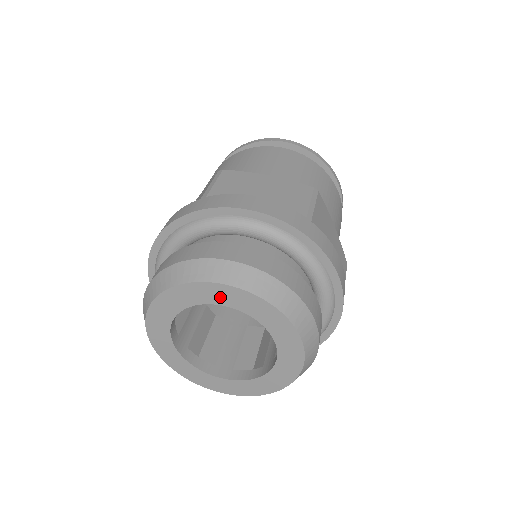
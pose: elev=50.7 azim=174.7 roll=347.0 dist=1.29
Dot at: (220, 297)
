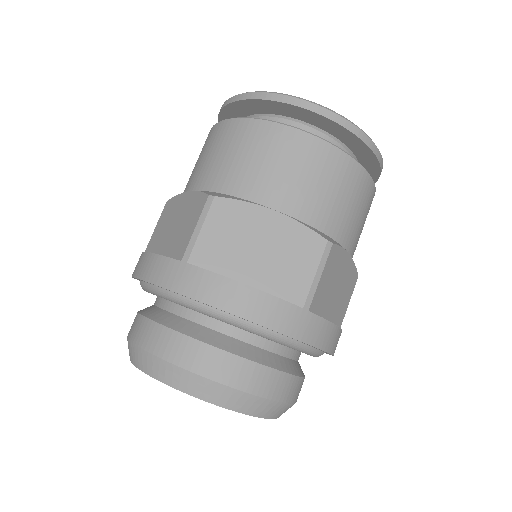
Dot at: occluded
